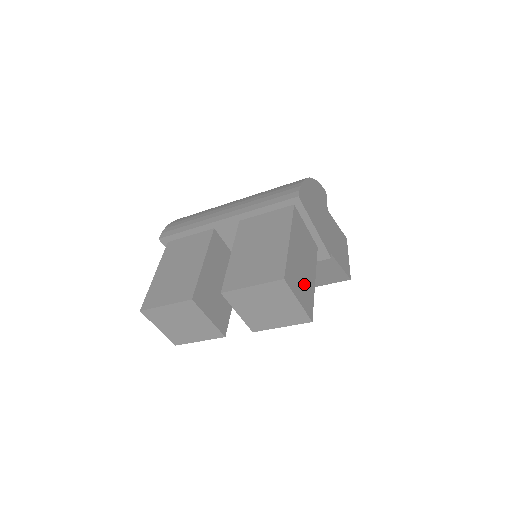
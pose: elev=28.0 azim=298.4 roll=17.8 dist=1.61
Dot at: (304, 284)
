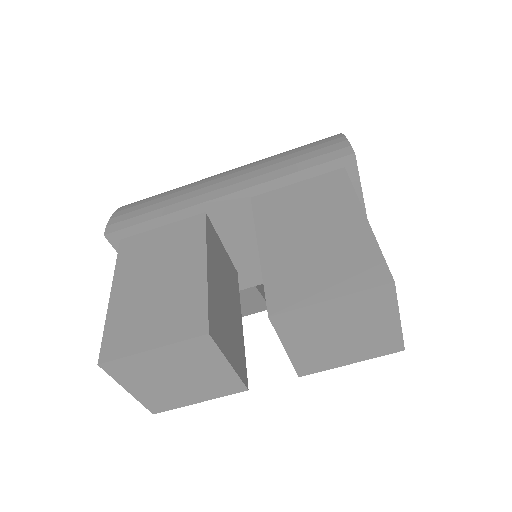
Dot at: occluded
